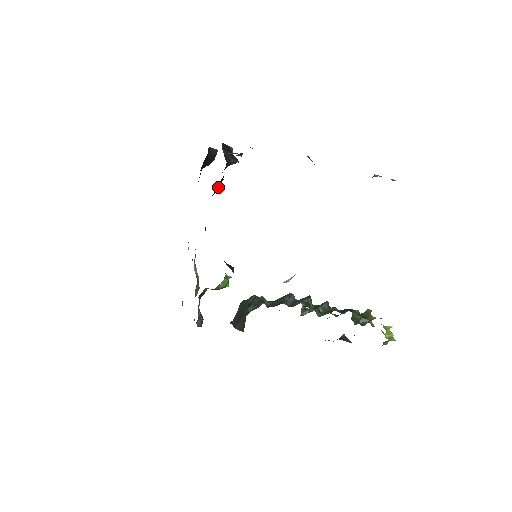
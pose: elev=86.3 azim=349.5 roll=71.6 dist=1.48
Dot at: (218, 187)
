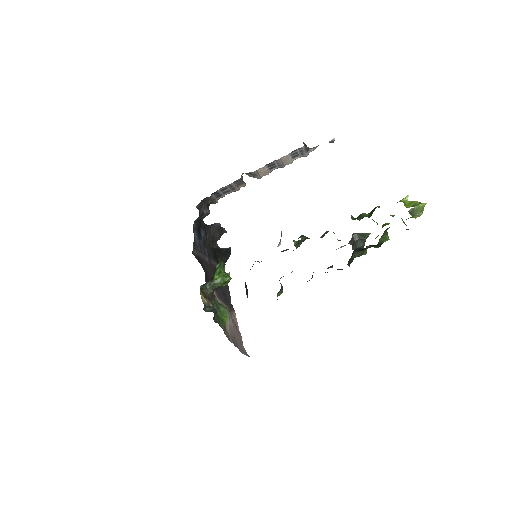
Dot at: (201, 236)
